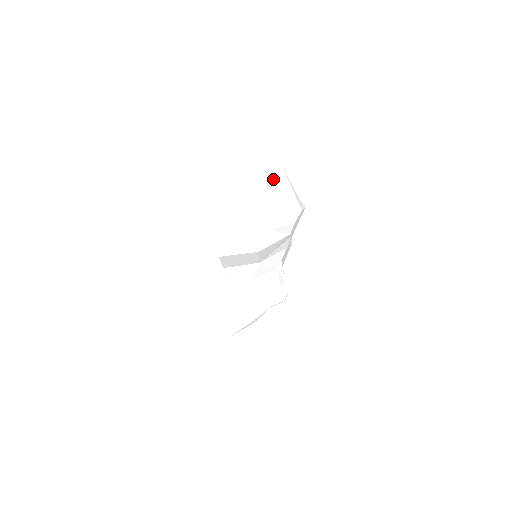
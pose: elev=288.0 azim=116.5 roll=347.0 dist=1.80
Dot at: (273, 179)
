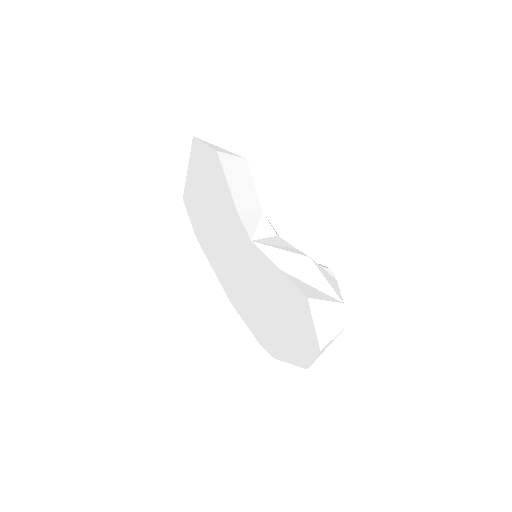
Dot at: occluded
